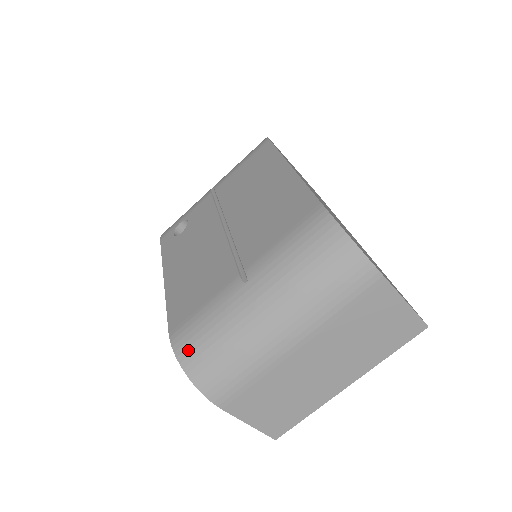
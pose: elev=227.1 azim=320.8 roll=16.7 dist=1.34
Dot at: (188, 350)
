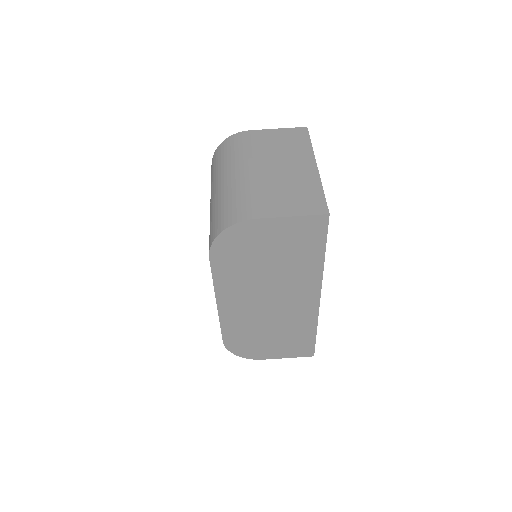
Dot at: (213, 233)
